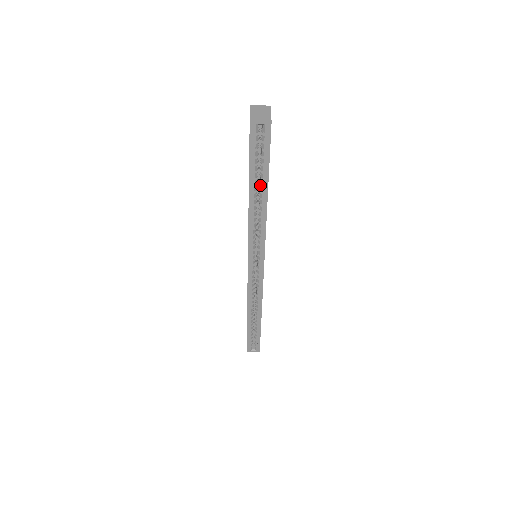
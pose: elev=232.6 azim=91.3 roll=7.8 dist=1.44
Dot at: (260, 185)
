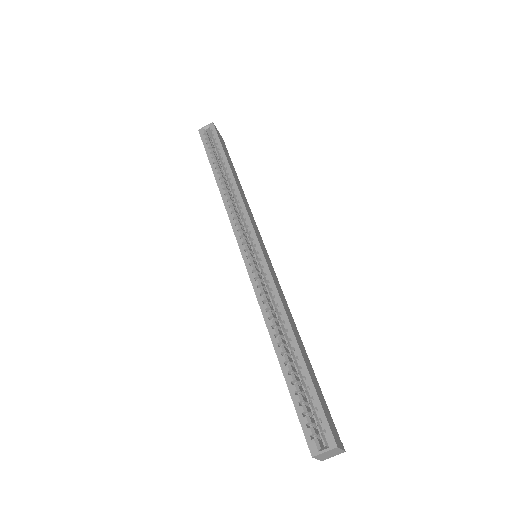
Dot at: (223, 168)
